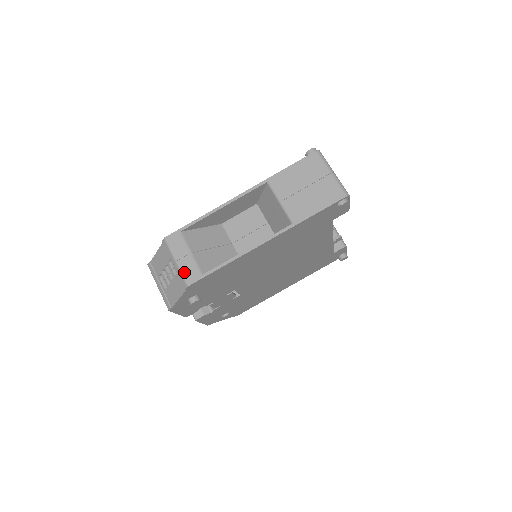
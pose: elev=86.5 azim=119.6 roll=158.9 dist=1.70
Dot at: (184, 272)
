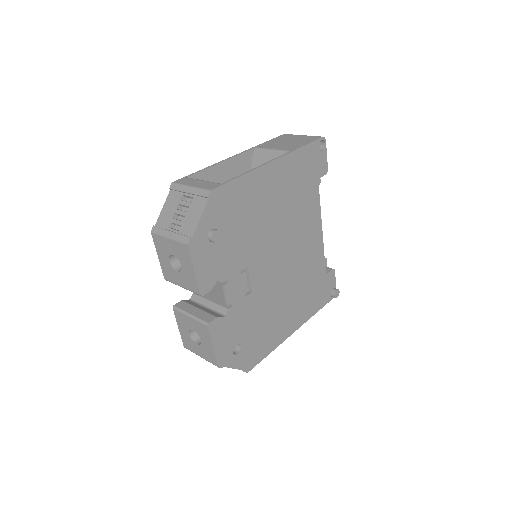
Dot at: (202, 187)
